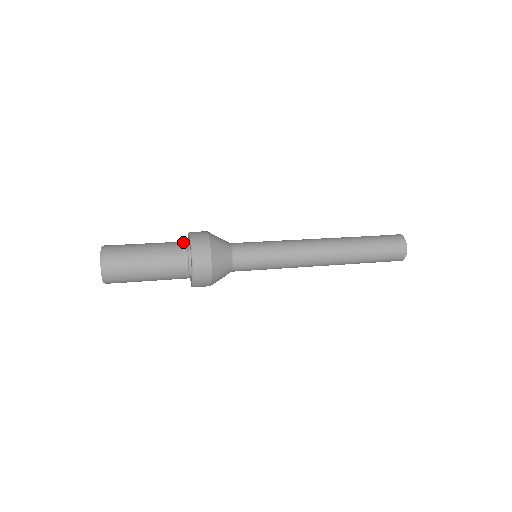
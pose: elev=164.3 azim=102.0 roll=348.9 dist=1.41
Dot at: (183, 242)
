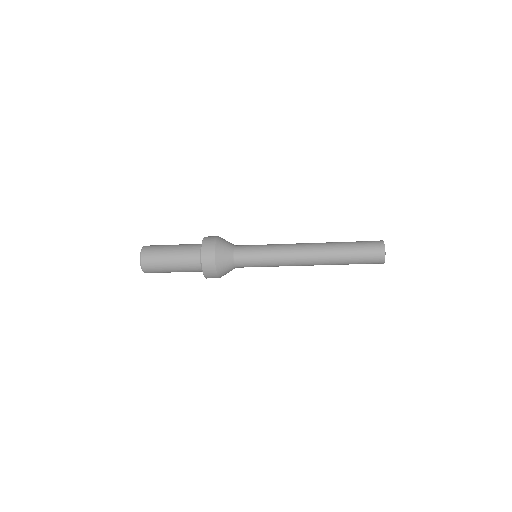
Dot at: occluded
